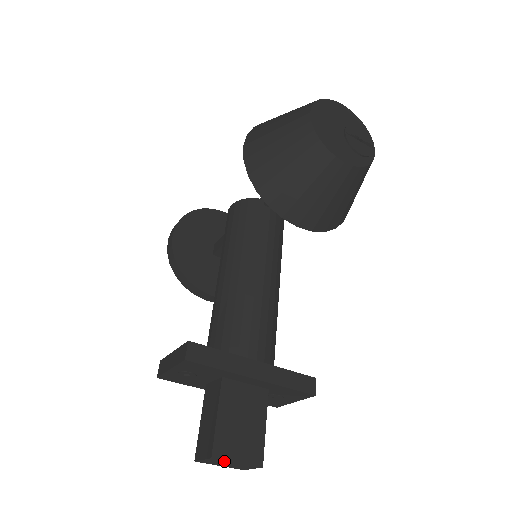
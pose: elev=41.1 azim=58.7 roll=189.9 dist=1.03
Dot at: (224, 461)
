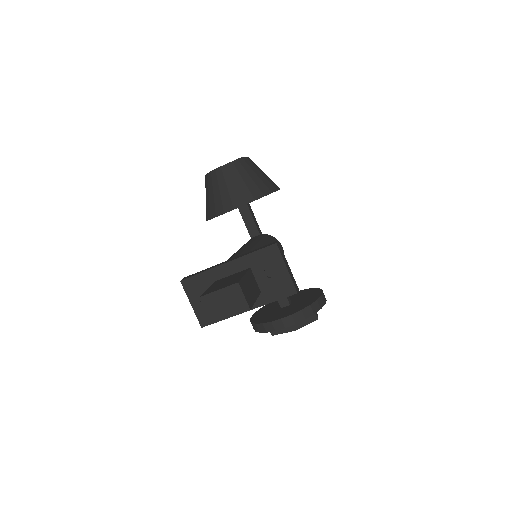
Dot at: (212, 297)
